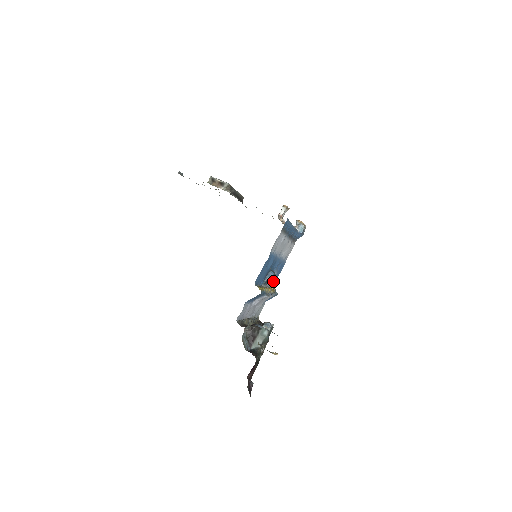
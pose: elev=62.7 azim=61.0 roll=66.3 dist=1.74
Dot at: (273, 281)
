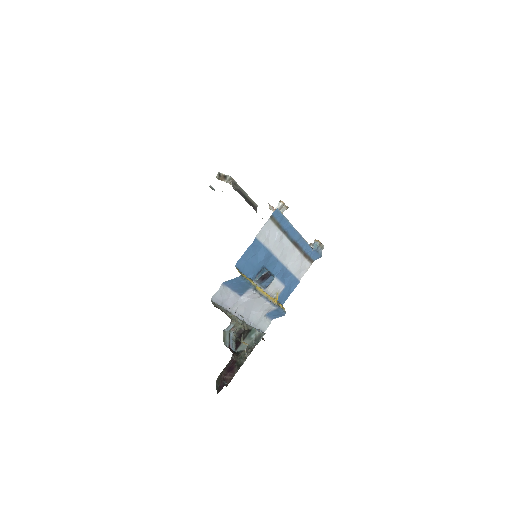
Dot at: (280, 295)
